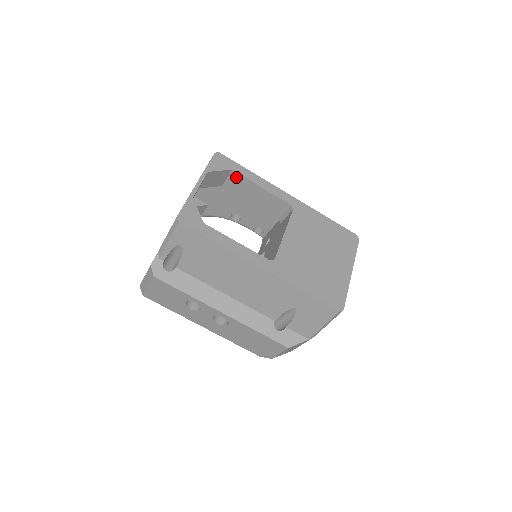
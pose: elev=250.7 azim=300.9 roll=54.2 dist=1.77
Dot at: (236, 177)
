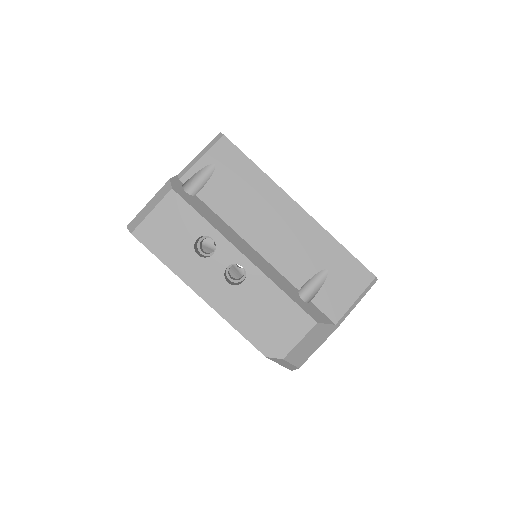
Dot at: occluded
